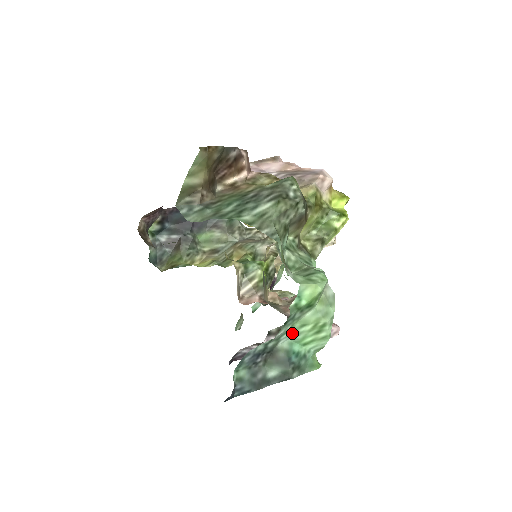
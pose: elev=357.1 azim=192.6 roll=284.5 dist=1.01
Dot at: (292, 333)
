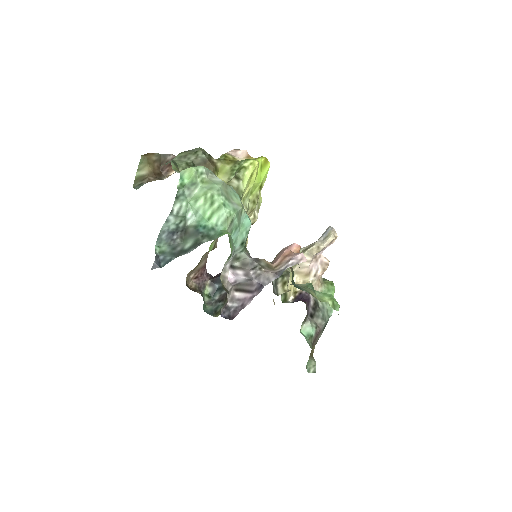
Dot at: (194, 211)
